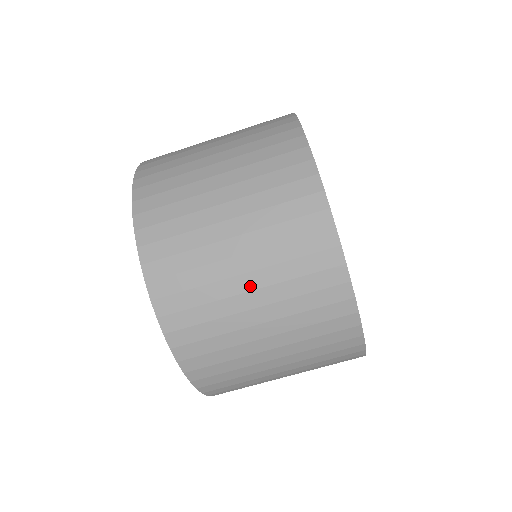
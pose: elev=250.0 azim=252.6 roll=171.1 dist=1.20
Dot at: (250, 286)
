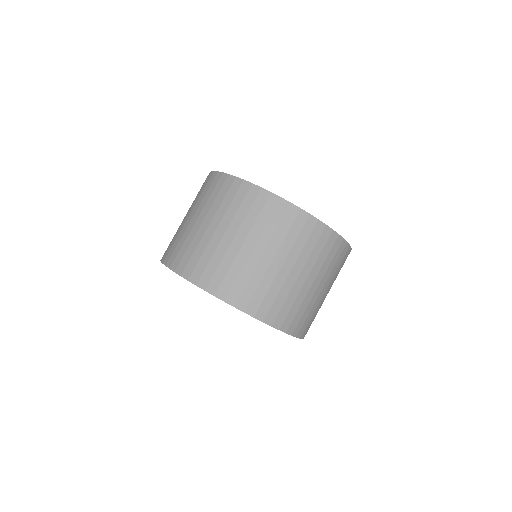
Dot at: (192, 217)
